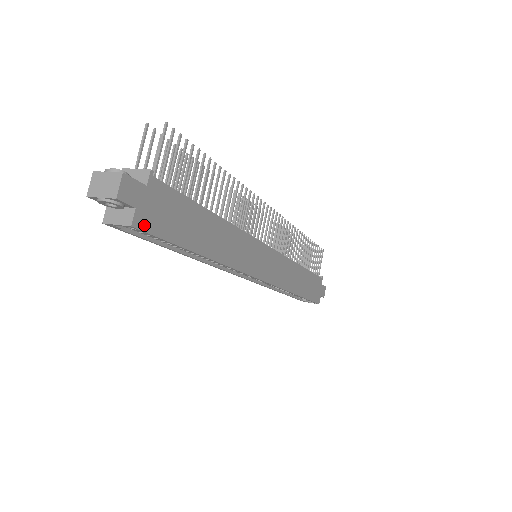
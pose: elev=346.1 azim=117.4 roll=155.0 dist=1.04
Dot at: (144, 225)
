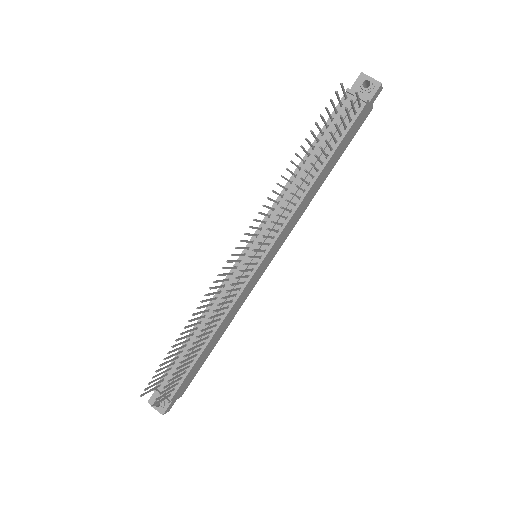
Dot at: (185, 390)
